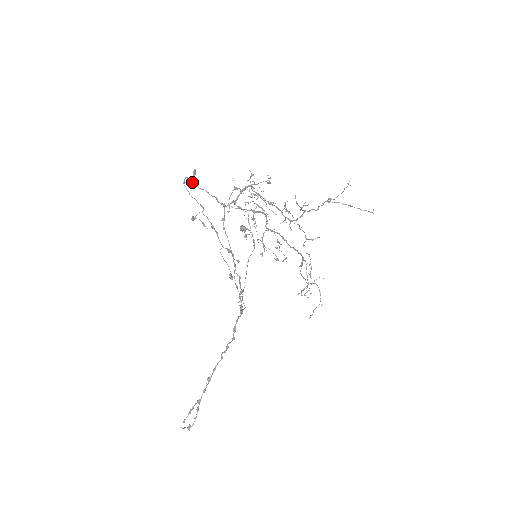
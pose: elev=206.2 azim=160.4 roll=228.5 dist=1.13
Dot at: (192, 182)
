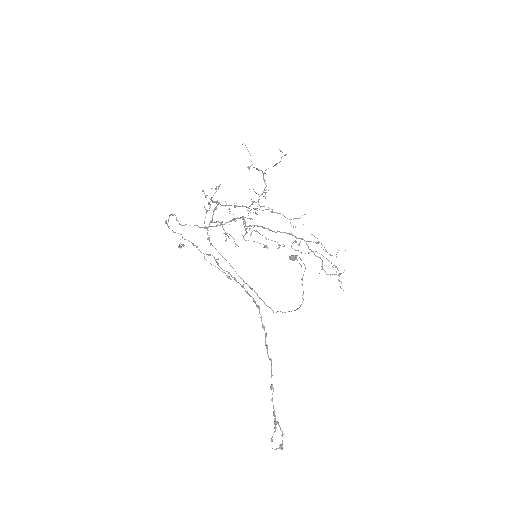
Dot at: occluded
